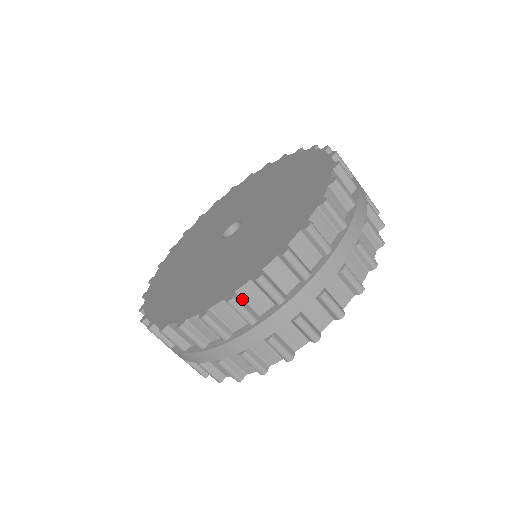
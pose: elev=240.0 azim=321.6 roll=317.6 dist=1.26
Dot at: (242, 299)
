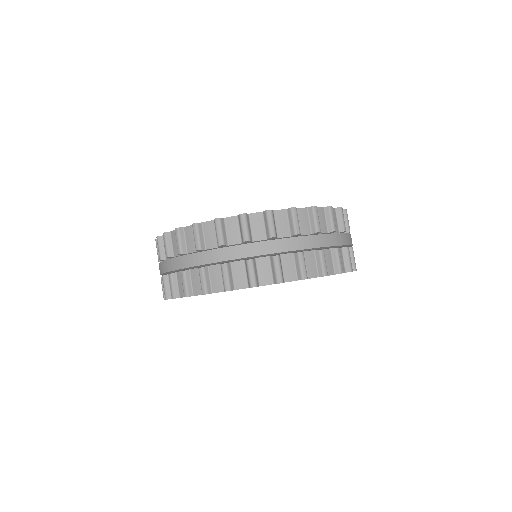
Dot at: (297, 216)
